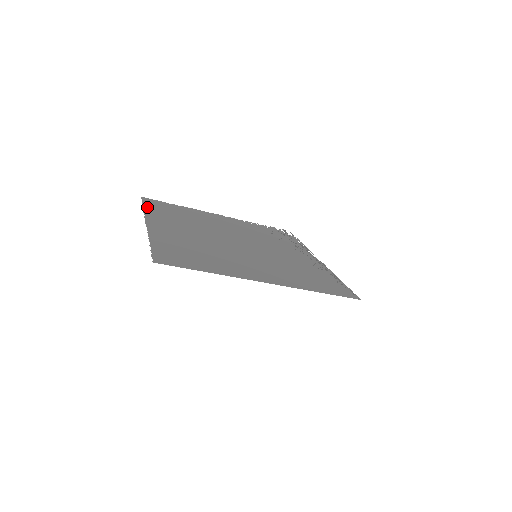
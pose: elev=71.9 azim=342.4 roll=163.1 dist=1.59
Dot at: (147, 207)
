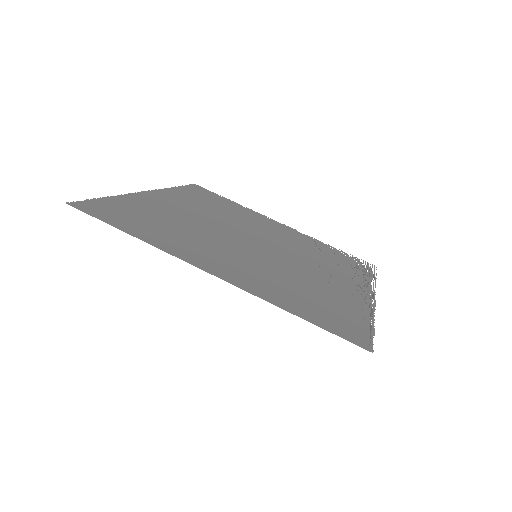
Dot at: (182, 188)
